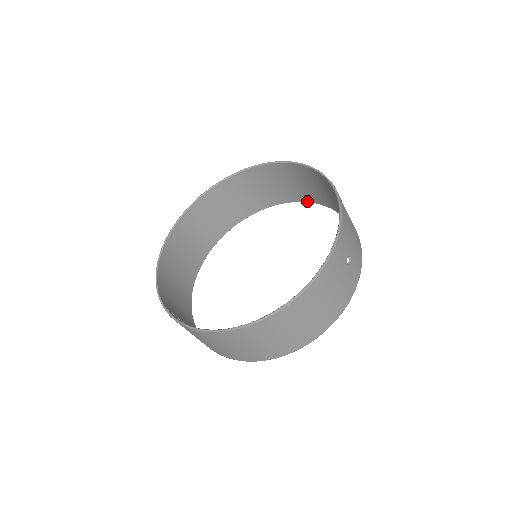
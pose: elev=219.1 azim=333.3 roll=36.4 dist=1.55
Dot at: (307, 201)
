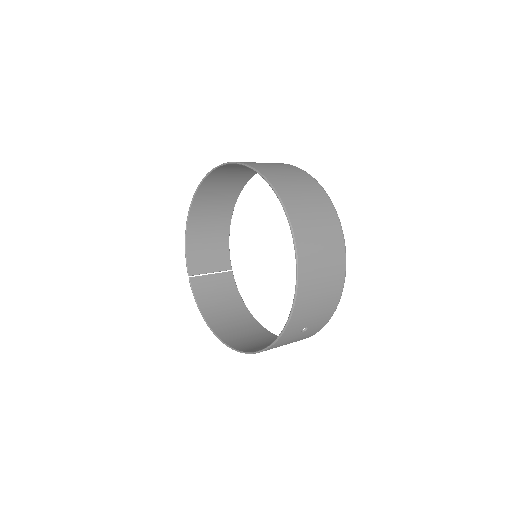
Dot at: (325, 195)
